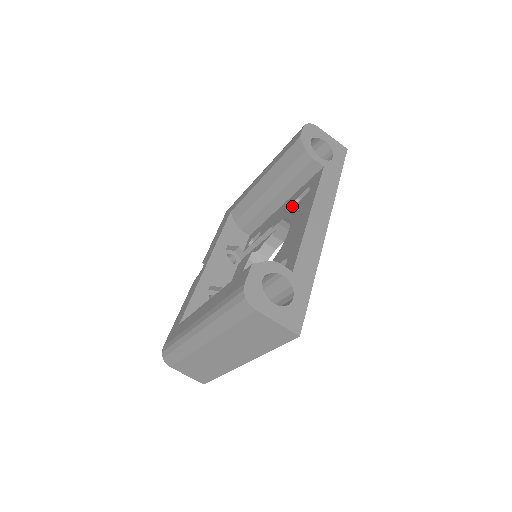
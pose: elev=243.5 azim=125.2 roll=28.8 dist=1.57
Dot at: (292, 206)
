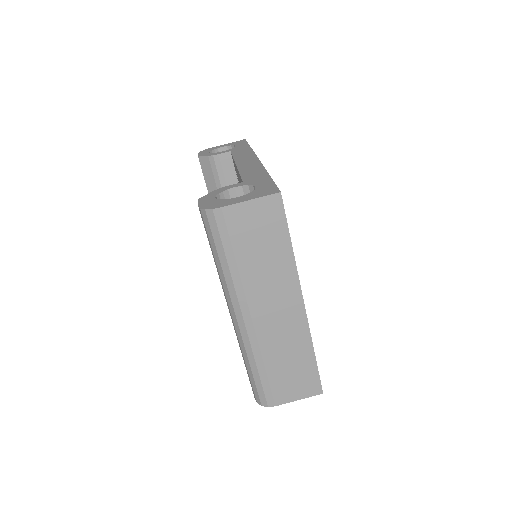
Dot at: occluded
